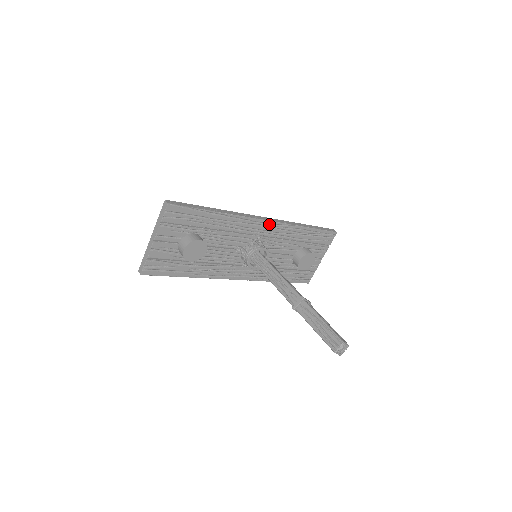
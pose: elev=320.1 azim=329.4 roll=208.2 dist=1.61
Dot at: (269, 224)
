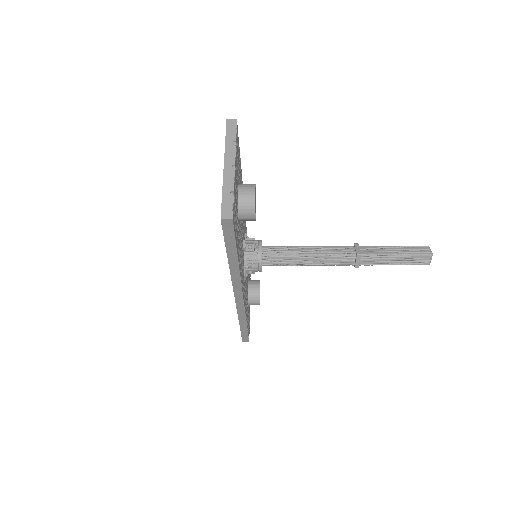
Dot at: occluded
